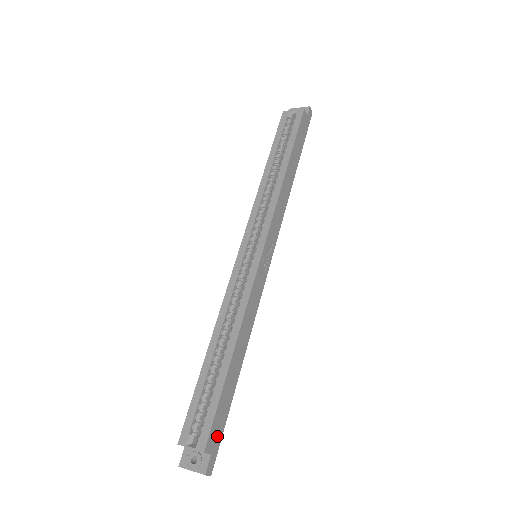
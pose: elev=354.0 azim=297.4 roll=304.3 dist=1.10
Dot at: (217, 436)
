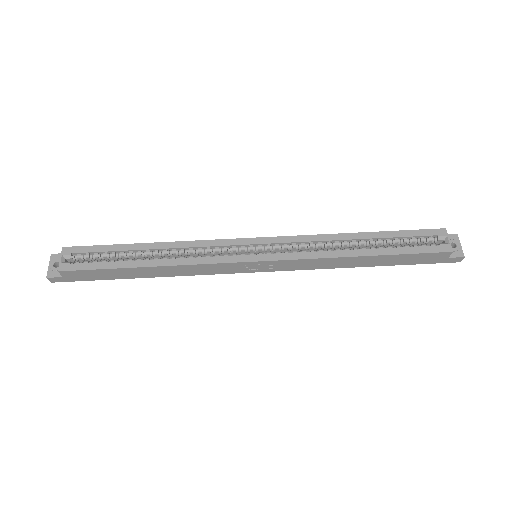
Dot at: (79, 277)
